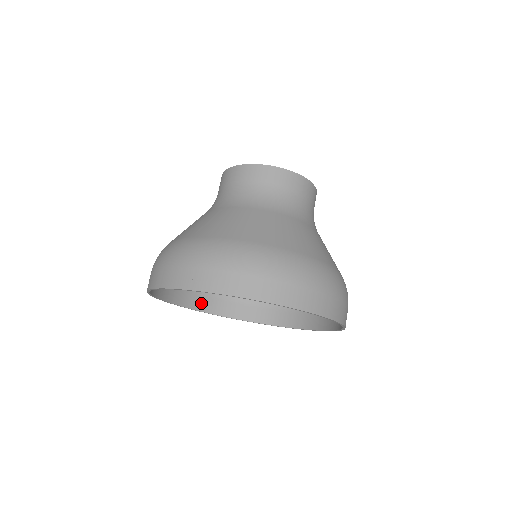
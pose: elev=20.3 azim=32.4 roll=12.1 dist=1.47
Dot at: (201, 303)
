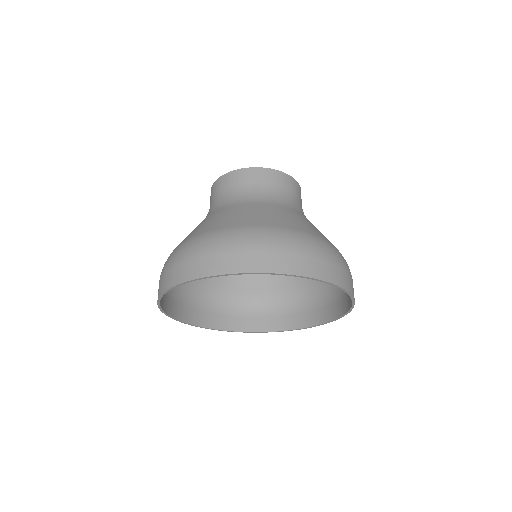
Dot at: (287, 323)
